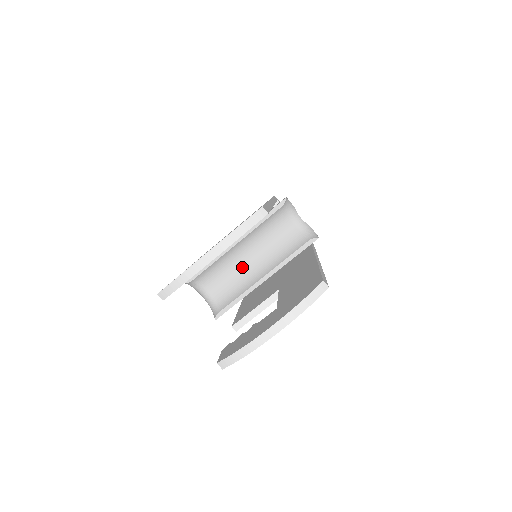
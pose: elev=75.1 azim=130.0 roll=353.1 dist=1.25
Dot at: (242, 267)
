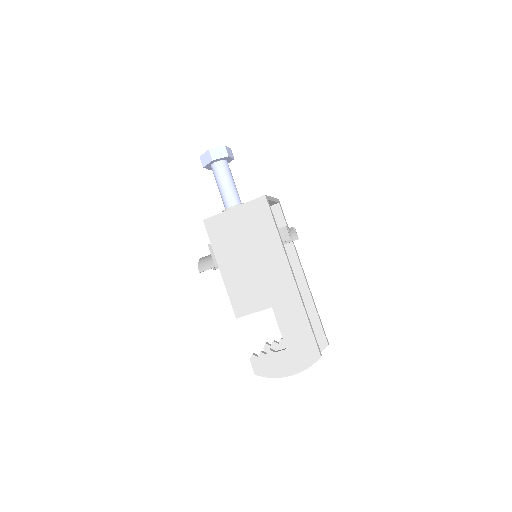
Dot at: occluded
